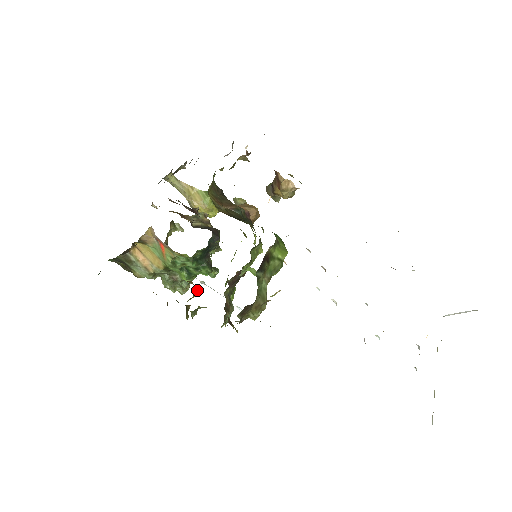
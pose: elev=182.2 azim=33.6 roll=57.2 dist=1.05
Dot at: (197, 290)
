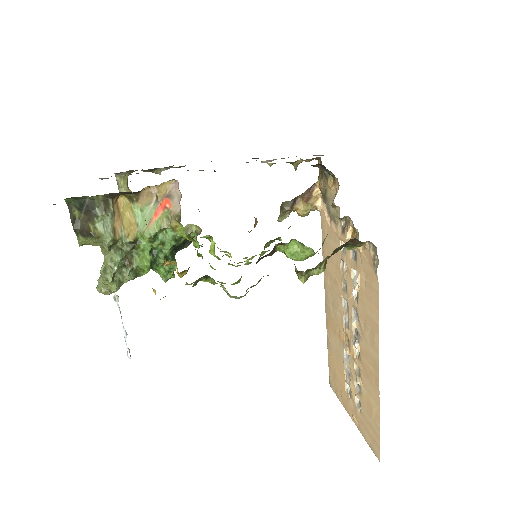
Dot at: occluded
